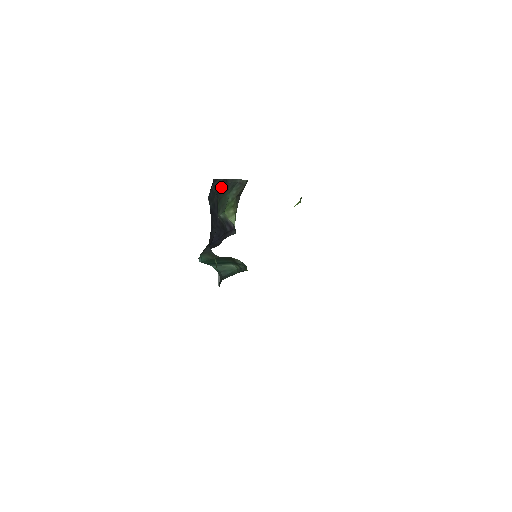
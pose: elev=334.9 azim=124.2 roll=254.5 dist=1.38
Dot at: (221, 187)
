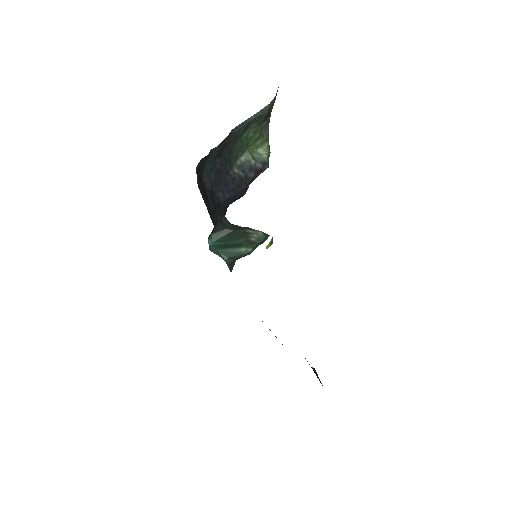
Dot at: (223, 147)
